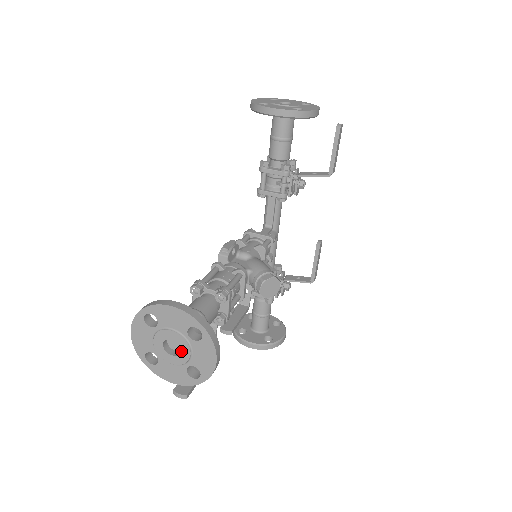
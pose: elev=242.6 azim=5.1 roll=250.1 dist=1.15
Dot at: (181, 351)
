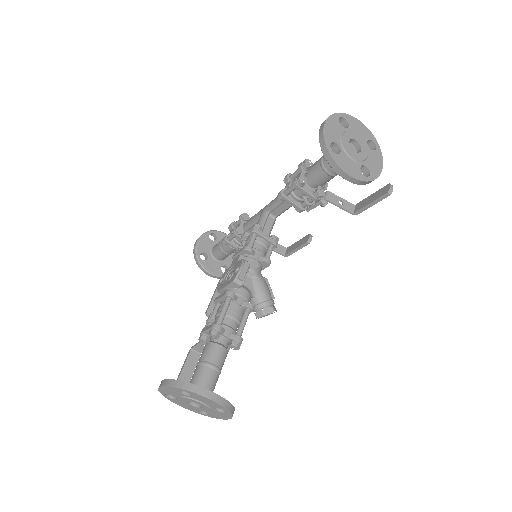
Dot at: (202, 408)
